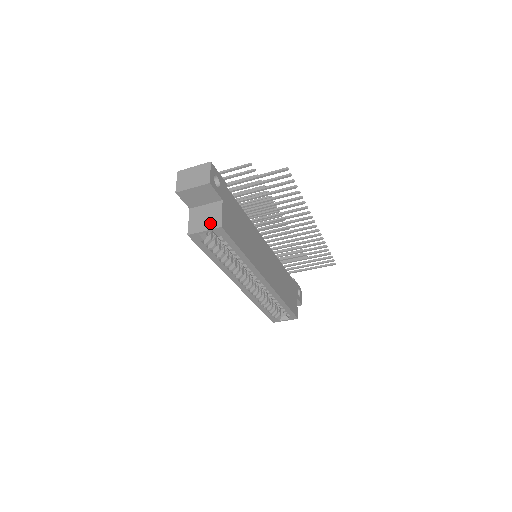
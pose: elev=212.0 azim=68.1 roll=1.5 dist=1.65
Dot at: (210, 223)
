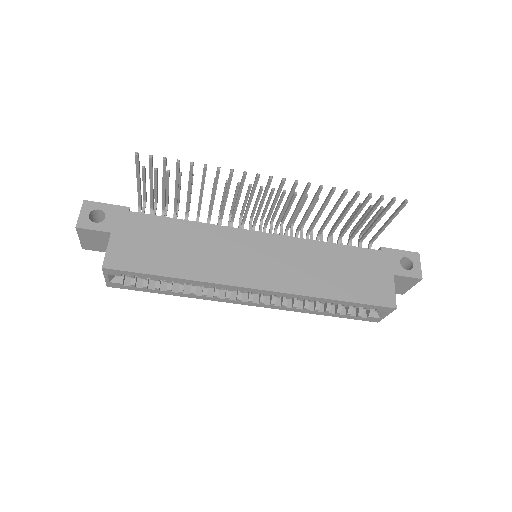
Dot at: occluded
